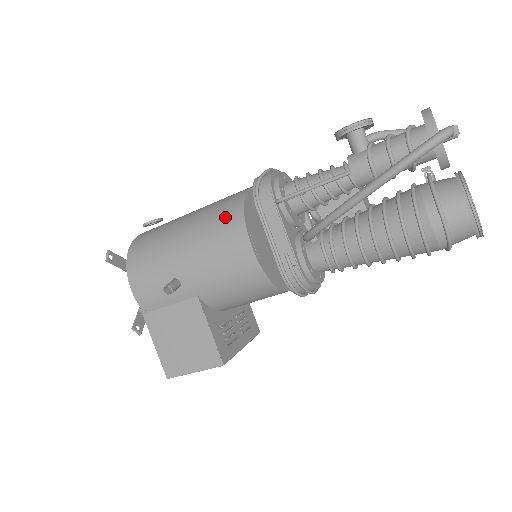
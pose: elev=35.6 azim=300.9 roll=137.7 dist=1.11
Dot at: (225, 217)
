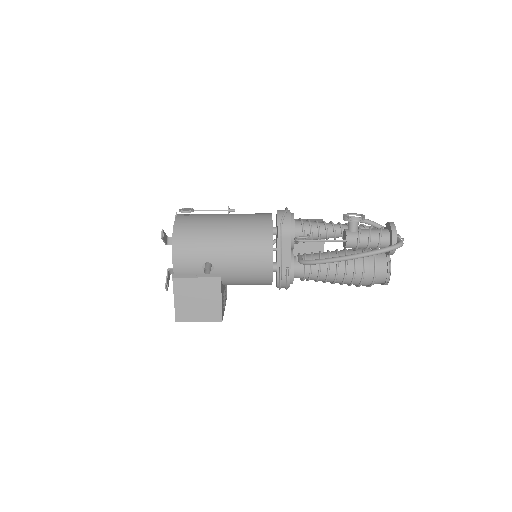
Dot at: (258, 236)
